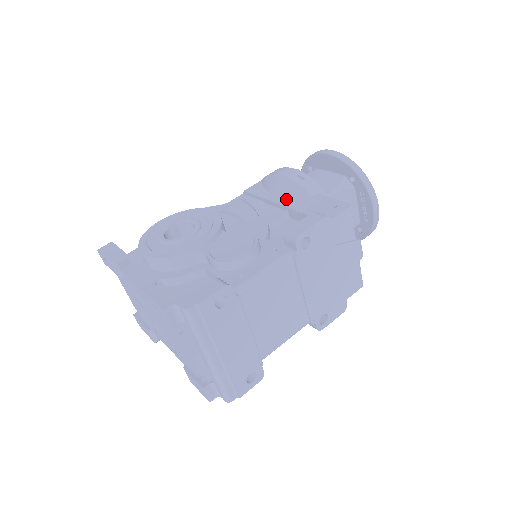
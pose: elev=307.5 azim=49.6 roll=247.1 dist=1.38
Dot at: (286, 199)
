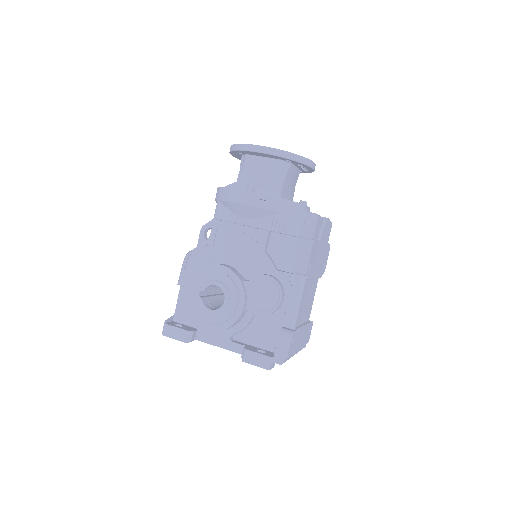
Dot at: (261, 222)
